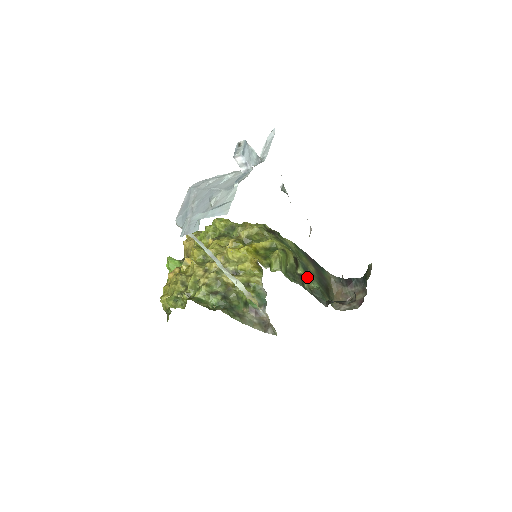
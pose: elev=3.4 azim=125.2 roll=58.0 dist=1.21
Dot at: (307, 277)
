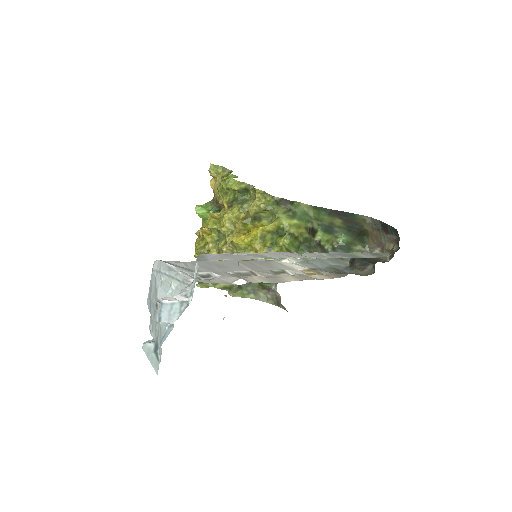
Dot at: (330, 235)
